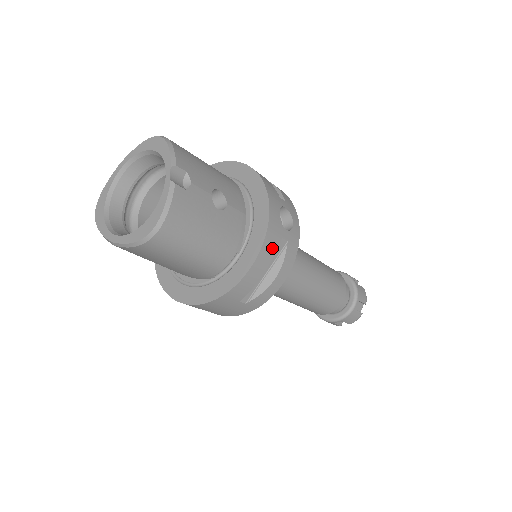
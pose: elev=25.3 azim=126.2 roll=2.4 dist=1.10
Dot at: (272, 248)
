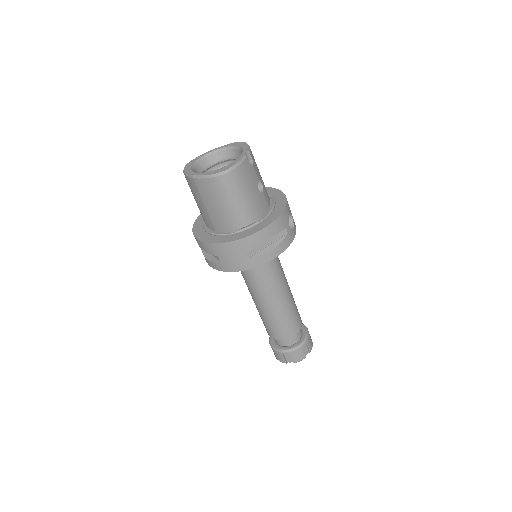
Dot at: (279, 227)
